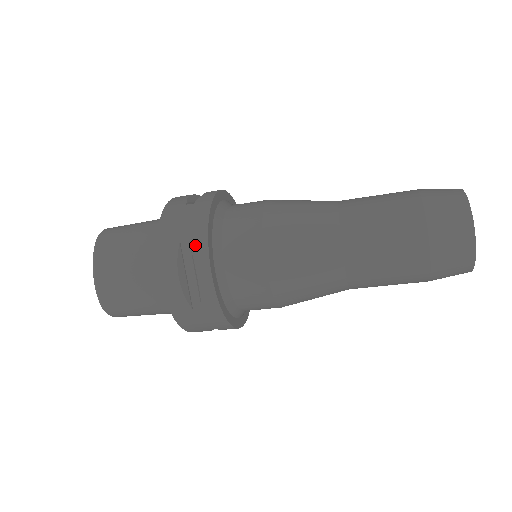
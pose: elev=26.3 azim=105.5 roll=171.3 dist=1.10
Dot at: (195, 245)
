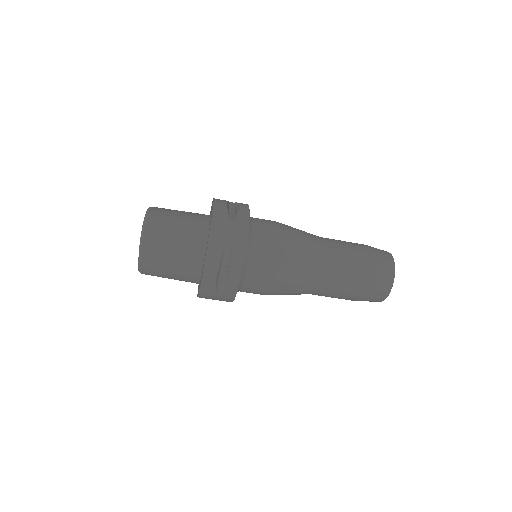
Dot at: occluded
